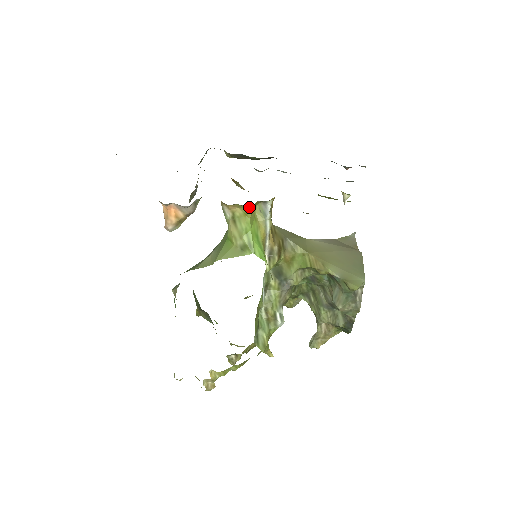
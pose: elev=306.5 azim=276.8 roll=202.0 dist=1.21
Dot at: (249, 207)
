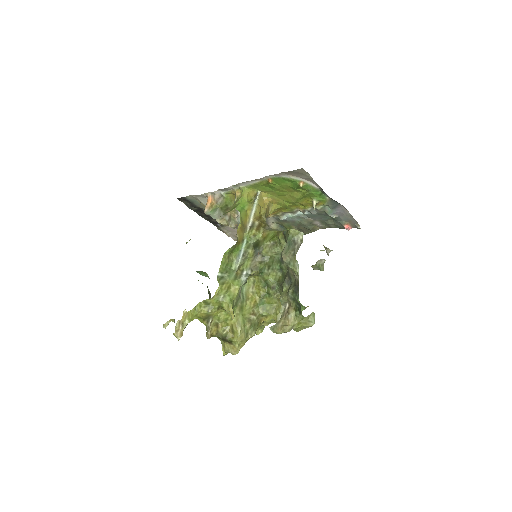
Dot at: (244, 188)
